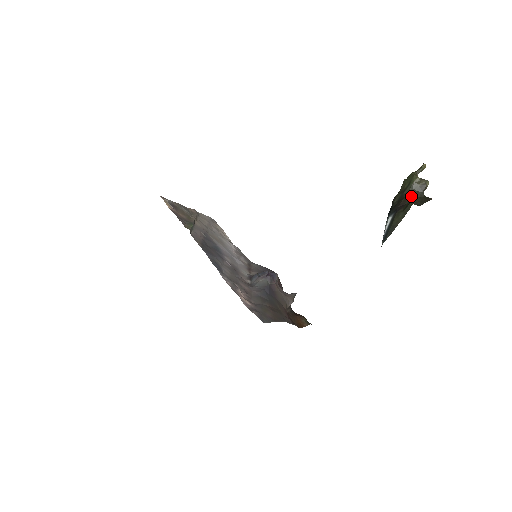
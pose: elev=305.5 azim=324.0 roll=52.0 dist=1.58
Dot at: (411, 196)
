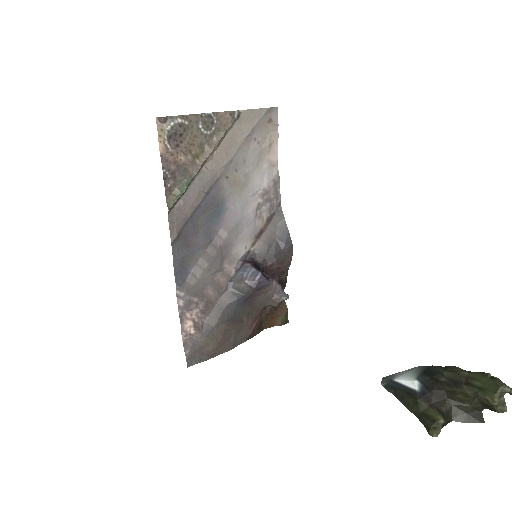
Dot at: (465, 398)
